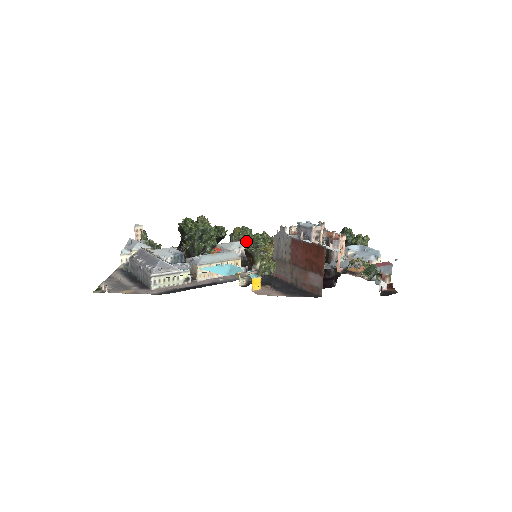
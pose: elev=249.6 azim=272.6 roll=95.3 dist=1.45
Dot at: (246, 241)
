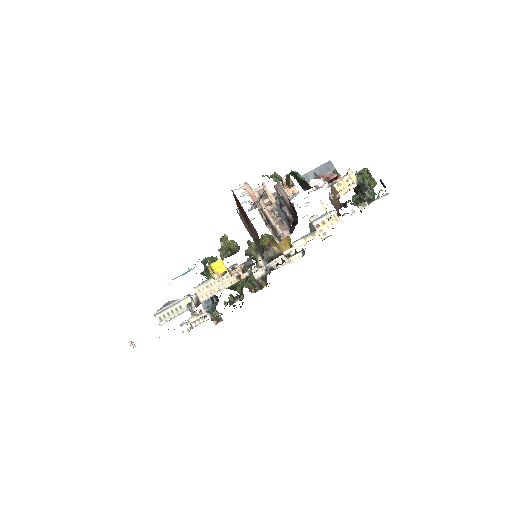
Dot at: occluded
